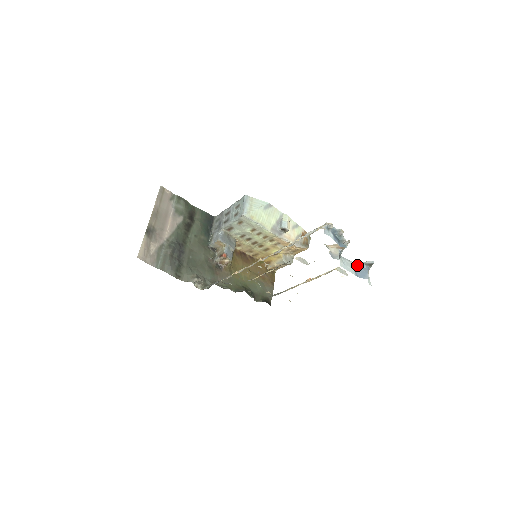
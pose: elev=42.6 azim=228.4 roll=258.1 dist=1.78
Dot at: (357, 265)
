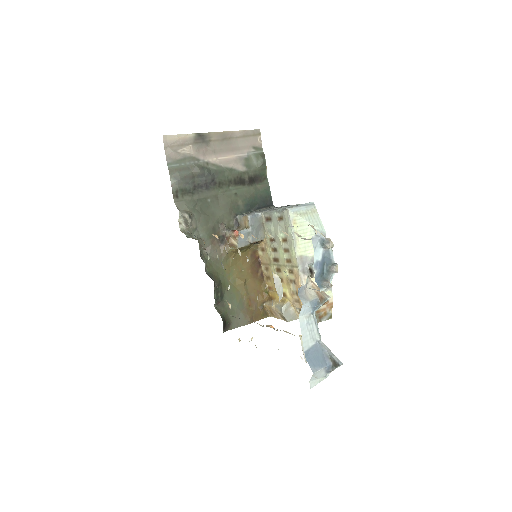
Dot at: (321, 347)
